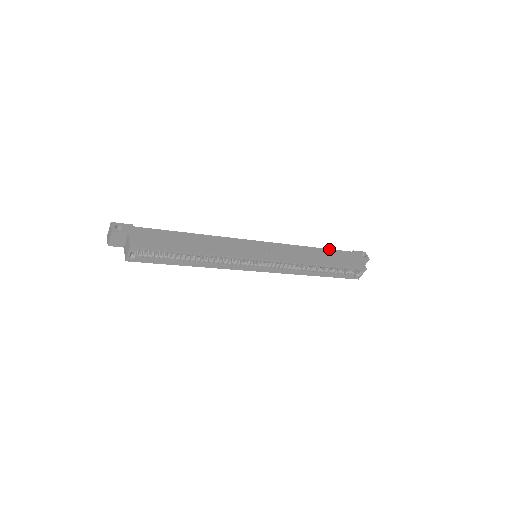
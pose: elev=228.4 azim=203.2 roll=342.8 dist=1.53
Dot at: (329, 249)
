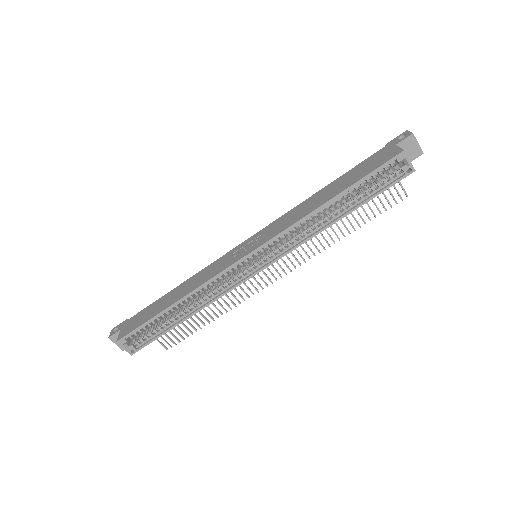
Dot at: (344, 174)
